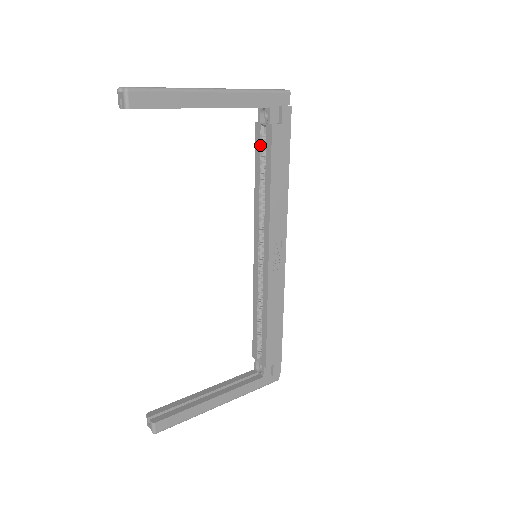
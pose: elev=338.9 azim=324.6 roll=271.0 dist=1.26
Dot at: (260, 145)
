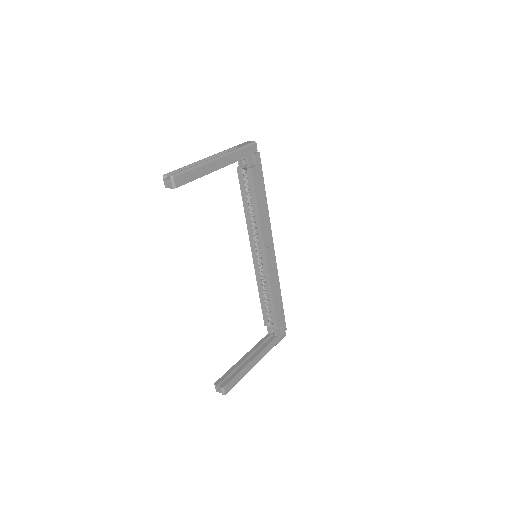
Dot at: (243, 182)
